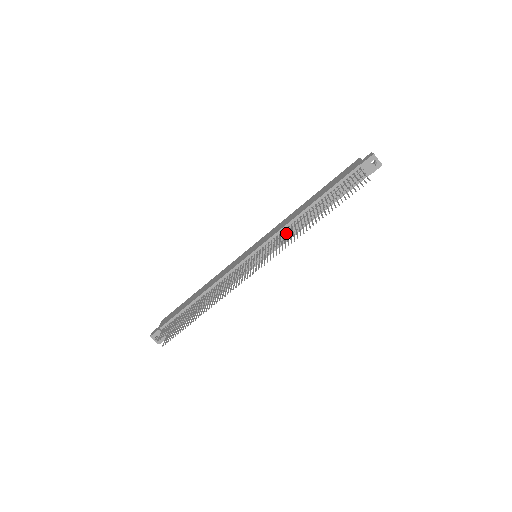
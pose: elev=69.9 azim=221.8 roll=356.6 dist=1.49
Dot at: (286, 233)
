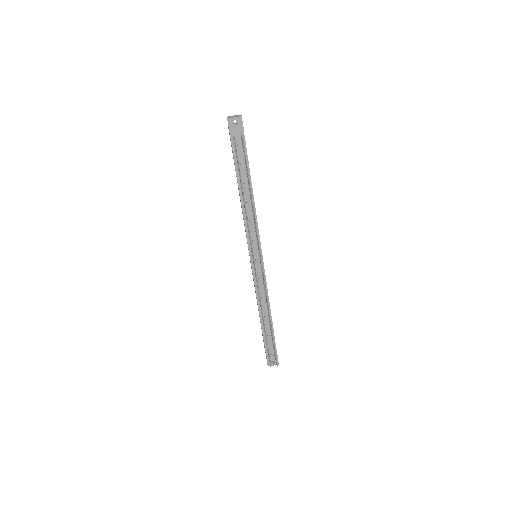
Dot at: occluded
